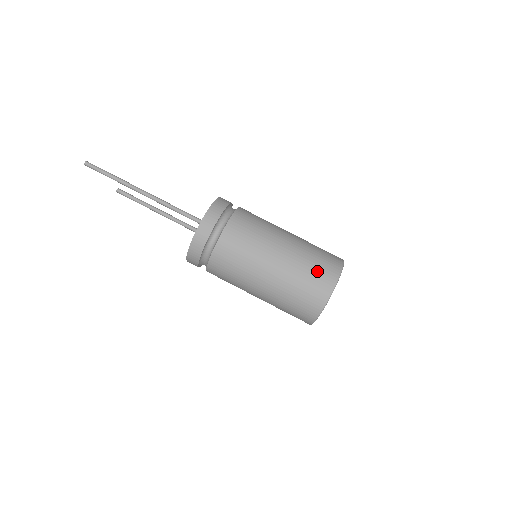
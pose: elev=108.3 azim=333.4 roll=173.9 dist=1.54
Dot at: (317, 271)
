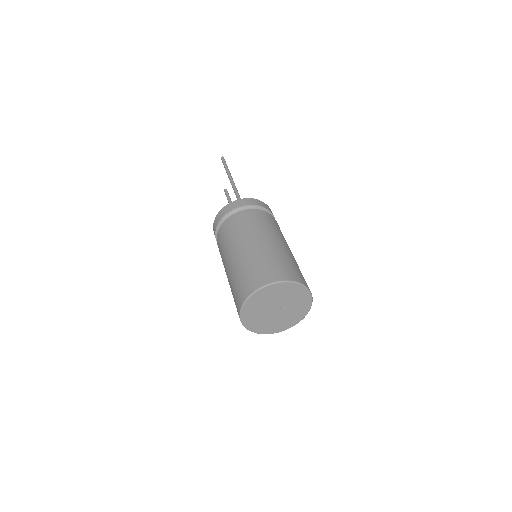
Dot at: (278, 265)
